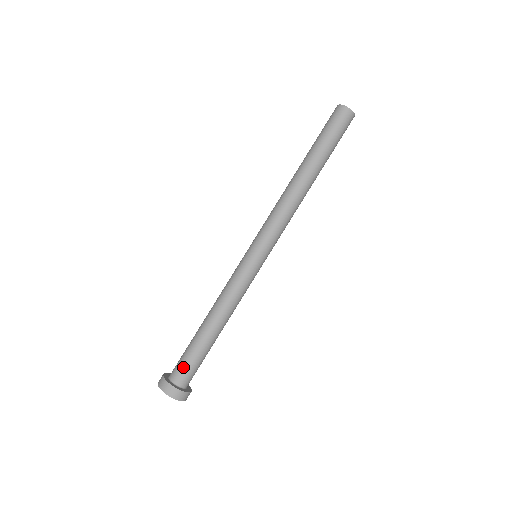
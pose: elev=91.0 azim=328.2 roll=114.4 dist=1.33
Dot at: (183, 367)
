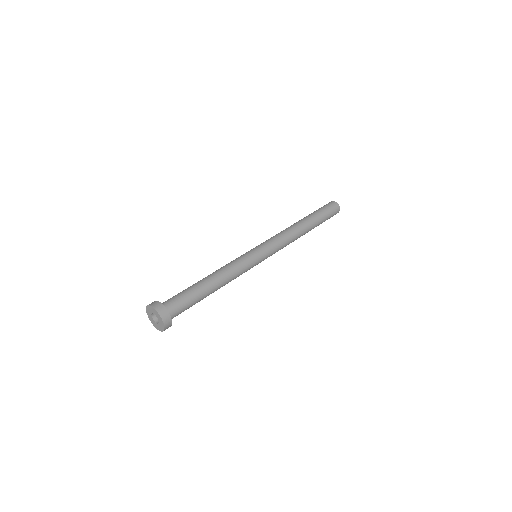
Dot at: occluded
